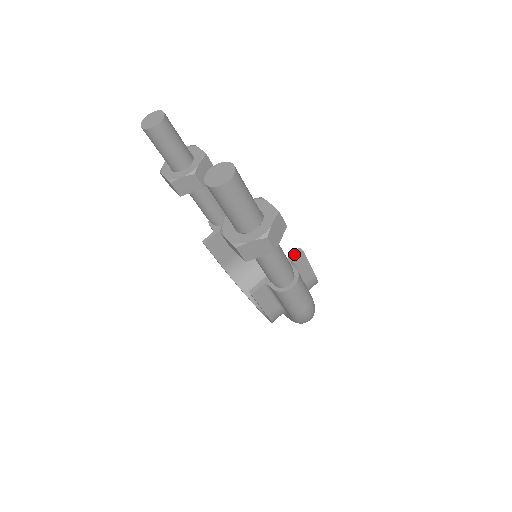
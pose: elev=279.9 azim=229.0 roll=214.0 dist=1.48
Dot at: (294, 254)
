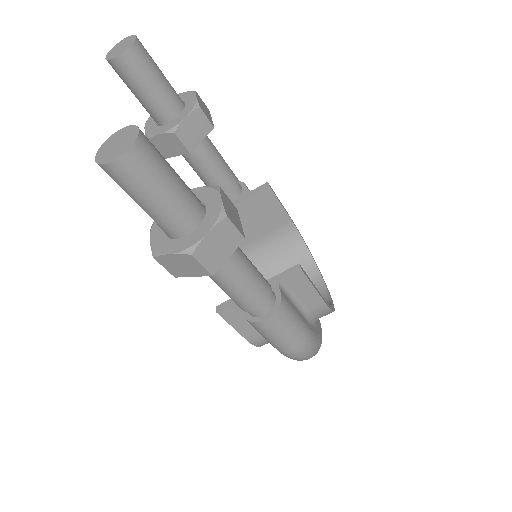
Dot at: (288, 271)
